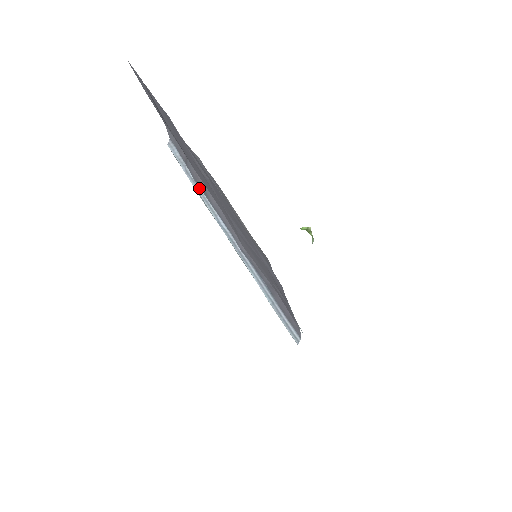
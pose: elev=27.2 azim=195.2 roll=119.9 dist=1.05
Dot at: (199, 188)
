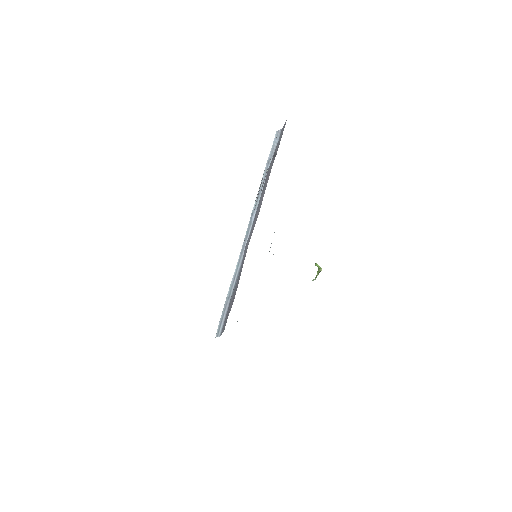
Dot at: (265, 180)
